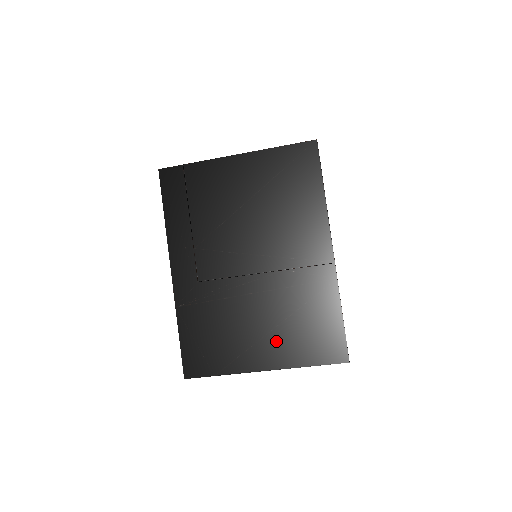
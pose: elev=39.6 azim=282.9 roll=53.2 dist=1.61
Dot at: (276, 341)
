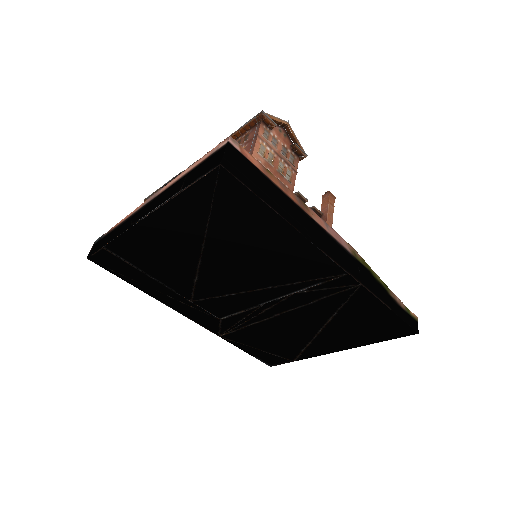
Dot at: (330, 336)
